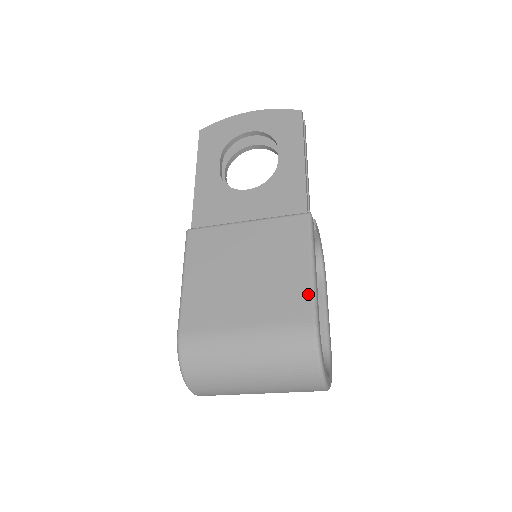
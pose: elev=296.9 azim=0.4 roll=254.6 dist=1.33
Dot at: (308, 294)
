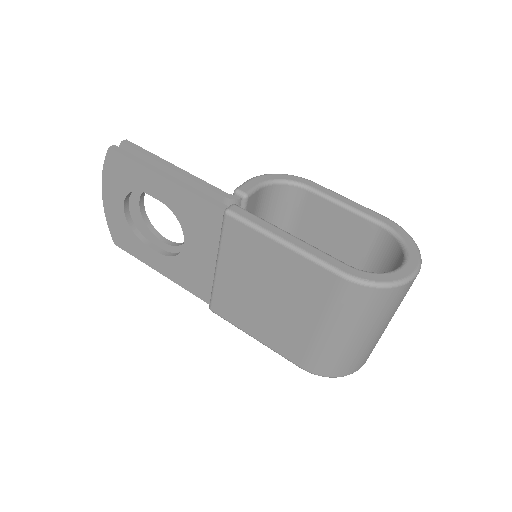
Dot at: (310, 265)
